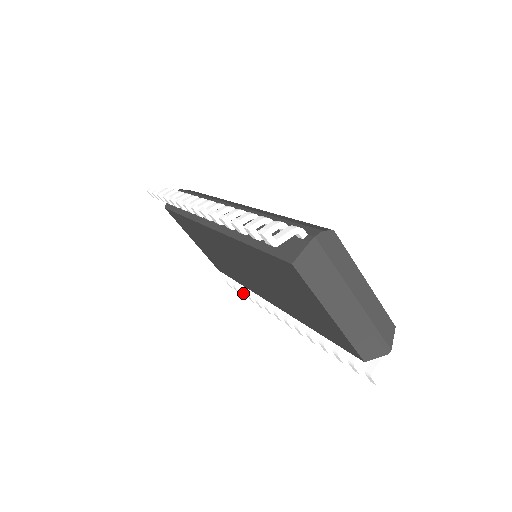
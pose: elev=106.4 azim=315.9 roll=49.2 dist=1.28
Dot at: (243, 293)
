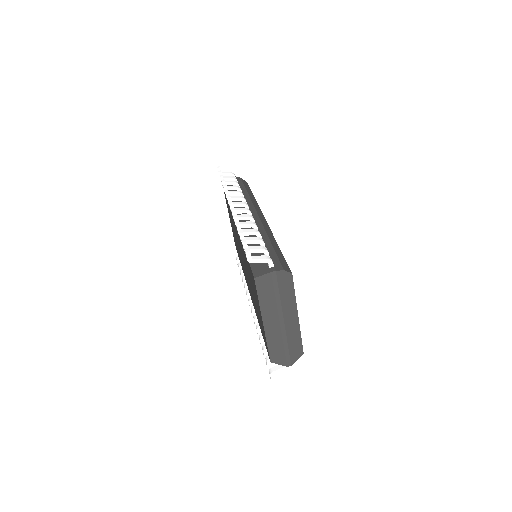
Dot at: (241, 273)
